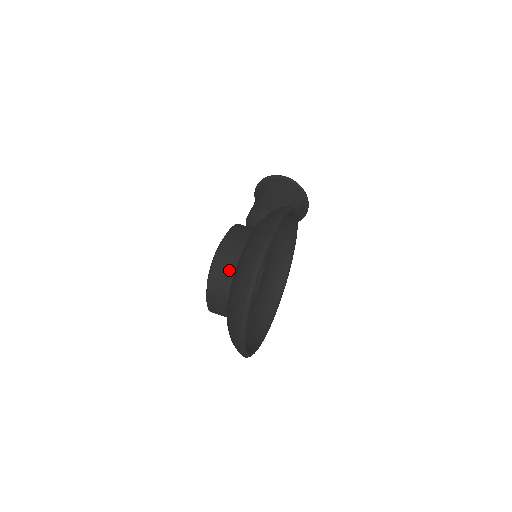
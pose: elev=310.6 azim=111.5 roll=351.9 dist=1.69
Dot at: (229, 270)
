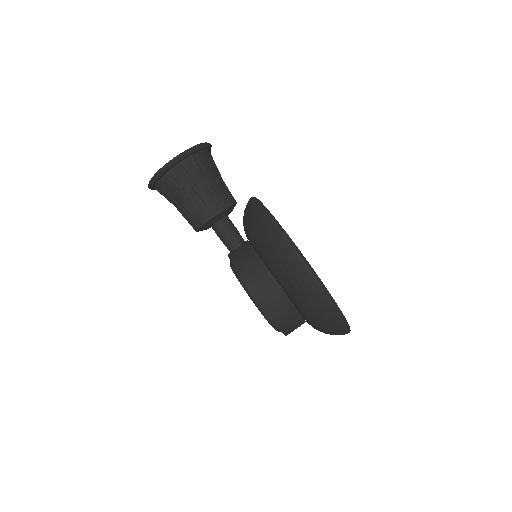
Dot at: (296, 319)
